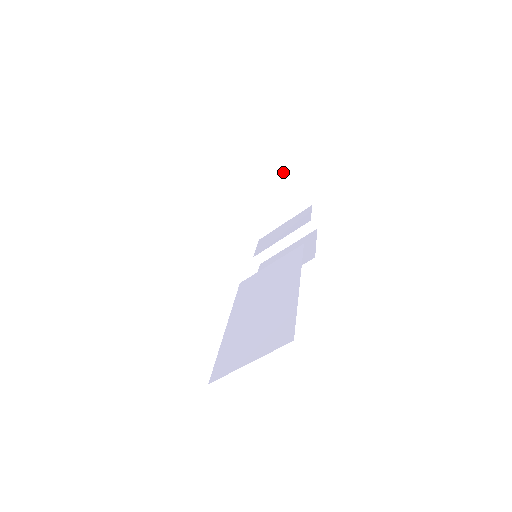
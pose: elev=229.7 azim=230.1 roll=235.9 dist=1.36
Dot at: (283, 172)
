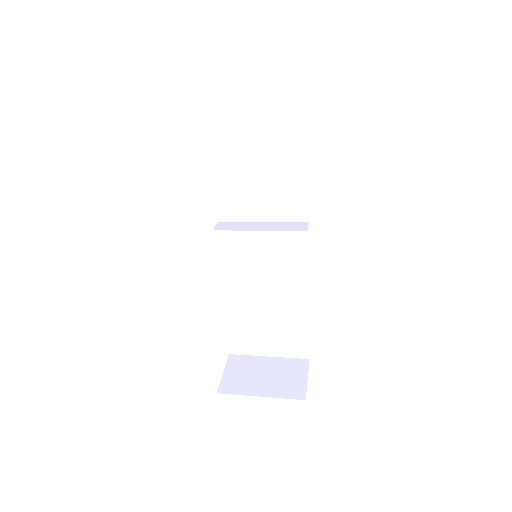
Dot at: occluded
